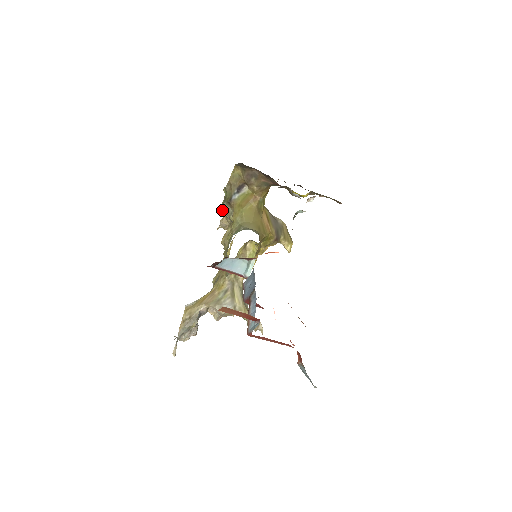
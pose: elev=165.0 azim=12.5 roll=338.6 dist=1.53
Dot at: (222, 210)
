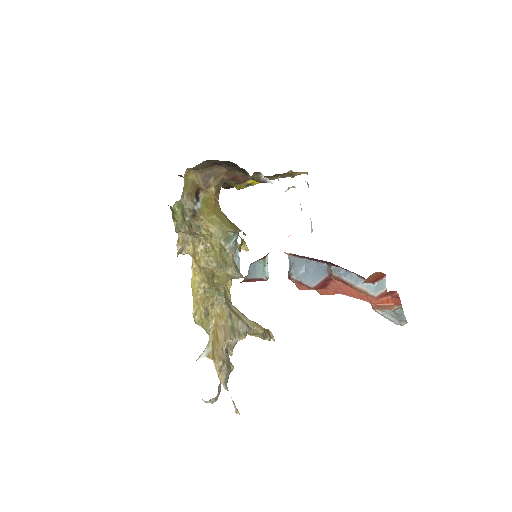
Dot at: (189, 227)
